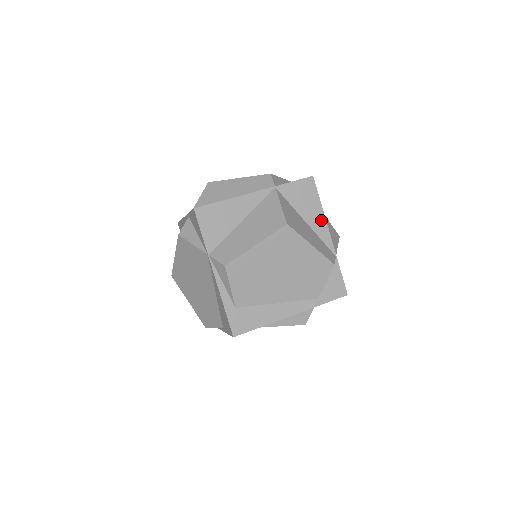
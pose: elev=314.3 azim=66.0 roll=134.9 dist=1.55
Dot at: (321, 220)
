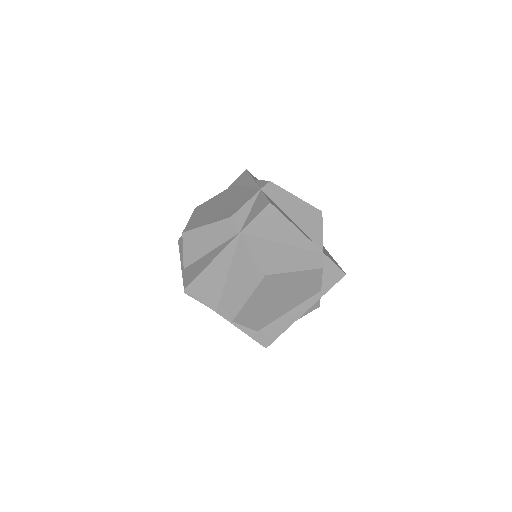
Dot at: (296, 234)
